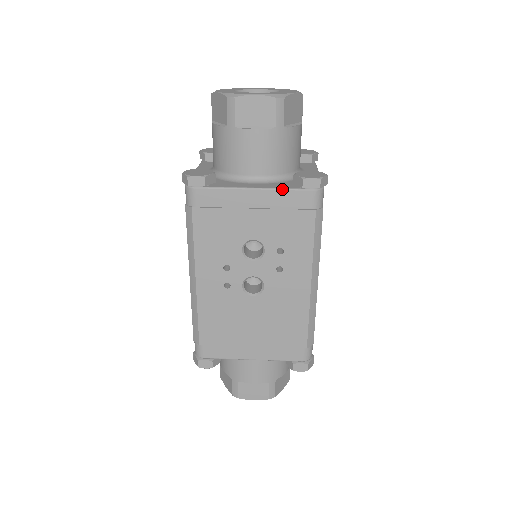
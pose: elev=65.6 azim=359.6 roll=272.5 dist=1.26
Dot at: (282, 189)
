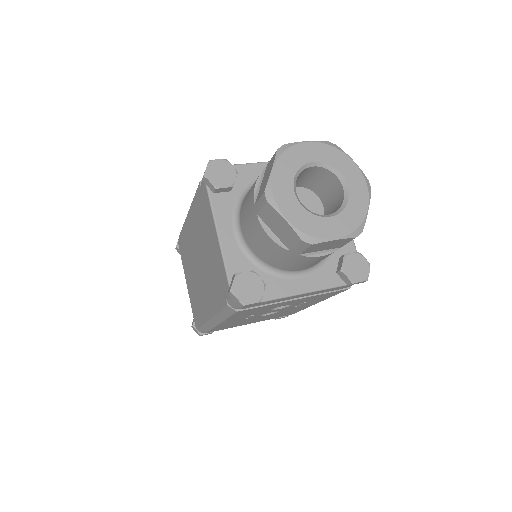
Dot at: (329, 289)
